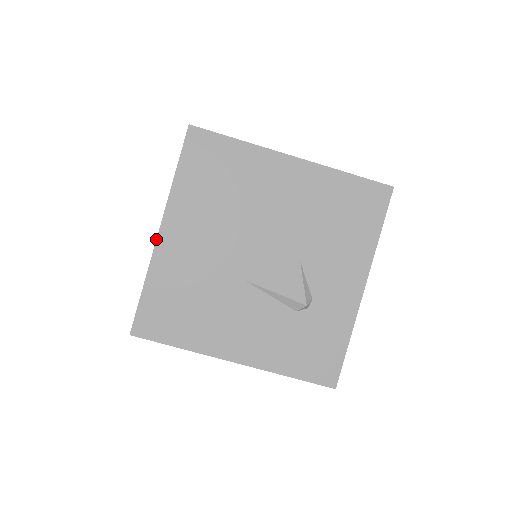
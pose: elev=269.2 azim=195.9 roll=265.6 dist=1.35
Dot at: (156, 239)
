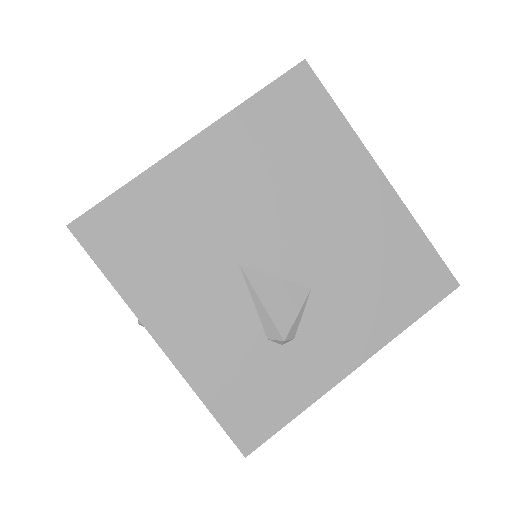
Dot at: occluded
